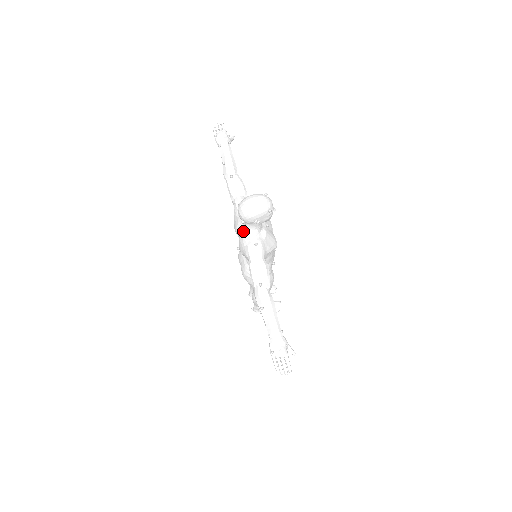
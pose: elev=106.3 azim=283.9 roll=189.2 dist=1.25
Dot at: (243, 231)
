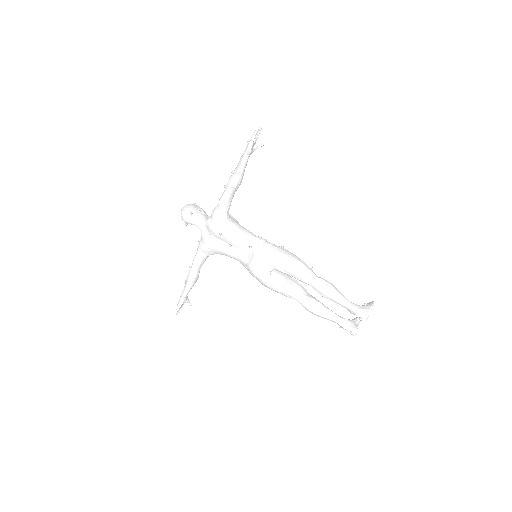
Dot at: (206, 227)
